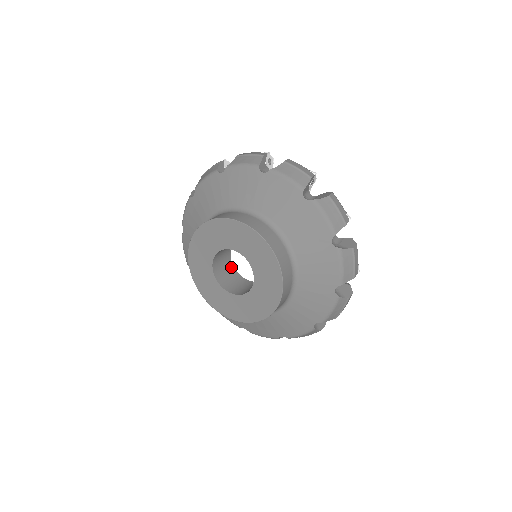
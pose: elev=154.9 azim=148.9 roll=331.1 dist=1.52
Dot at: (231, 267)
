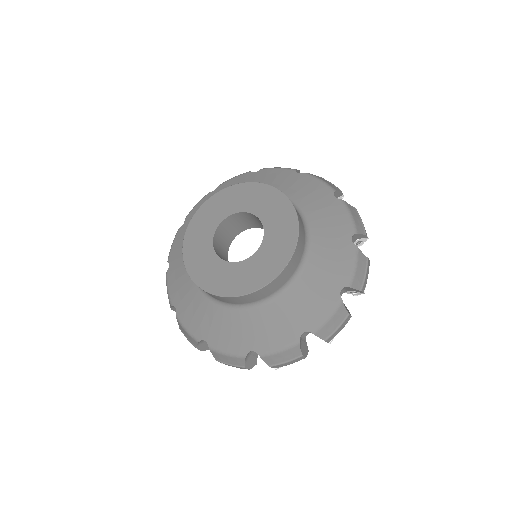
Dot at: occluded
